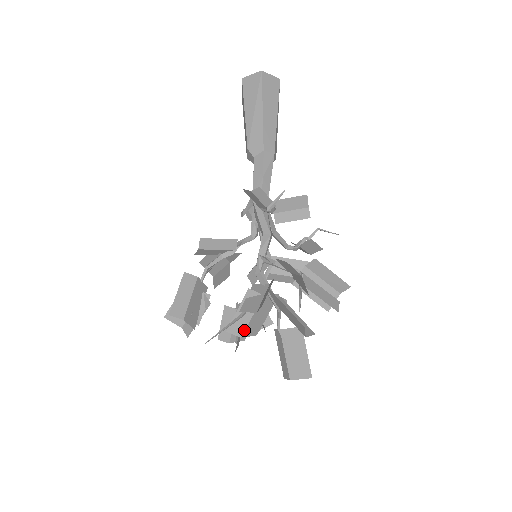
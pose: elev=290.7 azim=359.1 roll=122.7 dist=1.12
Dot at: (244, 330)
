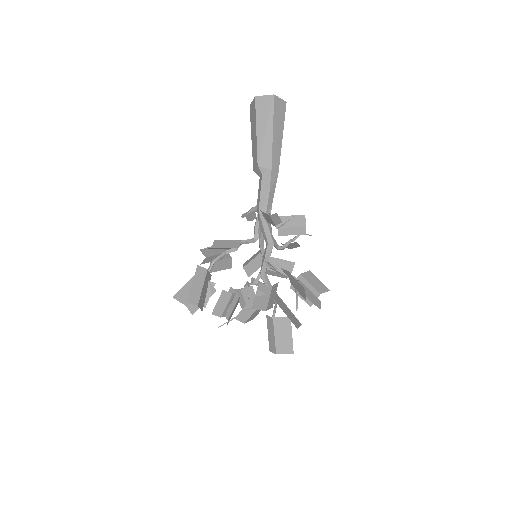
Dot at: (248, 318)
